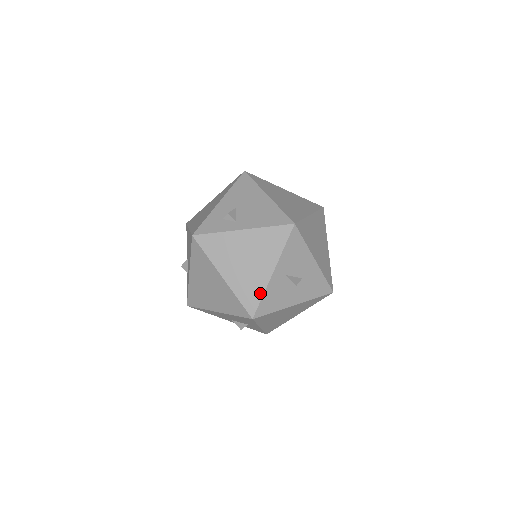
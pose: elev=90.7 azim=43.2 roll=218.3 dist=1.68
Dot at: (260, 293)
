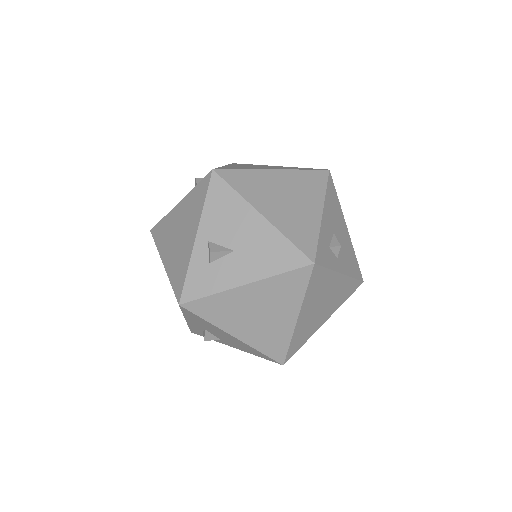
Dot at: (305, 341)
